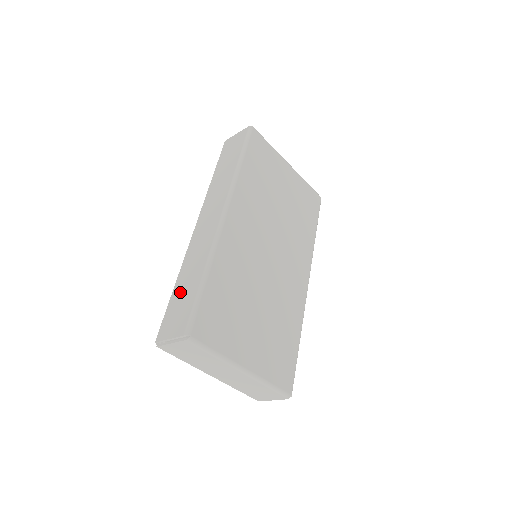
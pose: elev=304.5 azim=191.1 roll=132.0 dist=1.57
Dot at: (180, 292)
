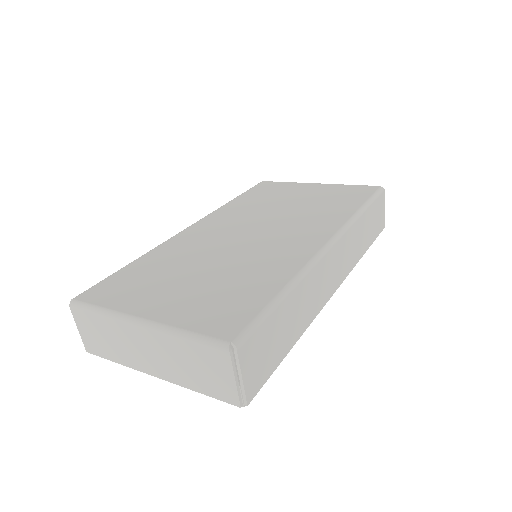
Dot at: occluded
